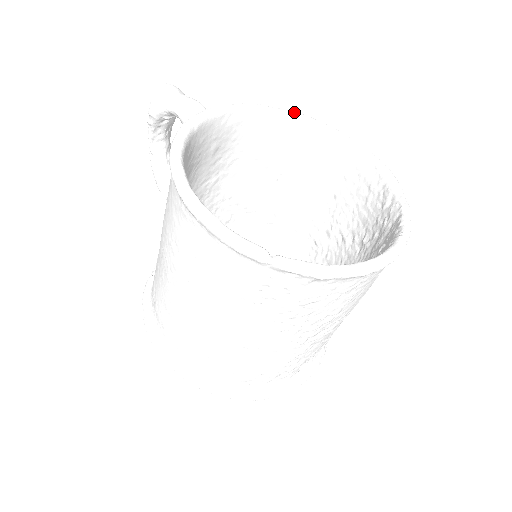
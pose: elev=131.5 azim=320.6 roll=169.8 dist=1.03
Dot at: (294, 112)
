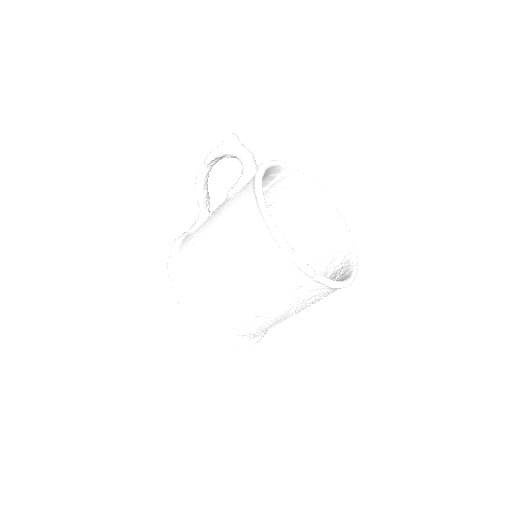
Dot at: (299, 171)
